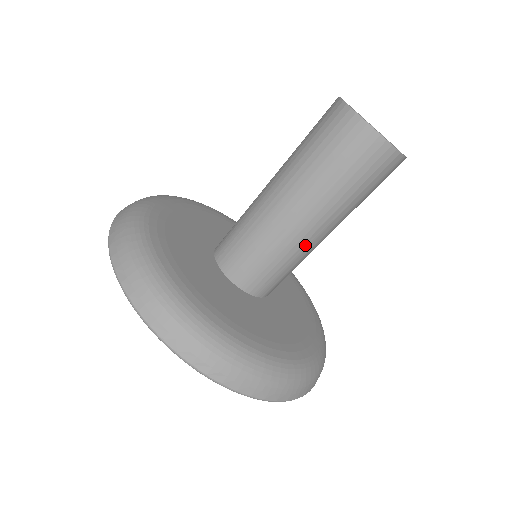
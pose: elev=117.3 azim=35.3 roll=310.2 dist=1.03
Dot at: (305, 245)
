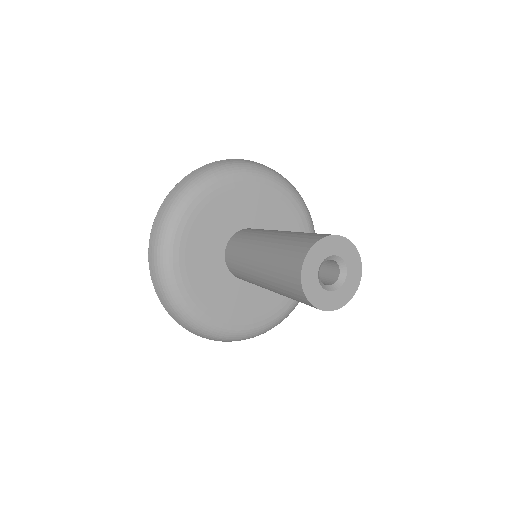
Dot at: (258, 283)
